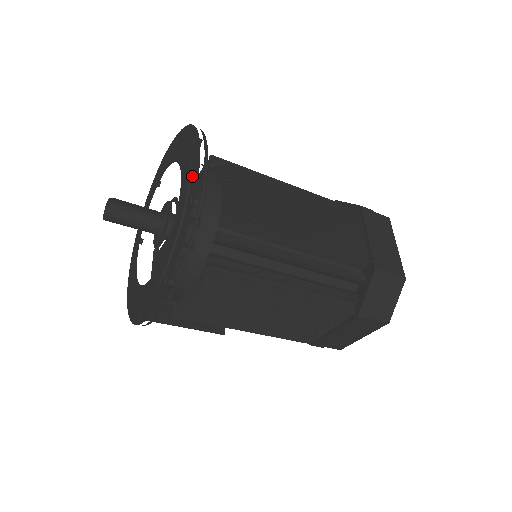
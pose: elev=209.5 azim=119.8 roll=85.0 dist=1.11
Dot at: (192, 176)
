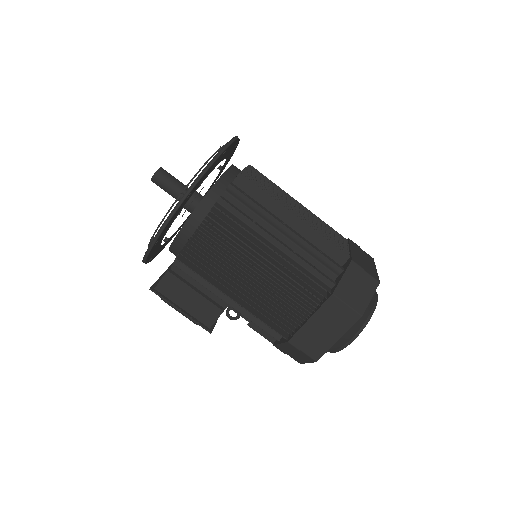
Dot at: occluded
